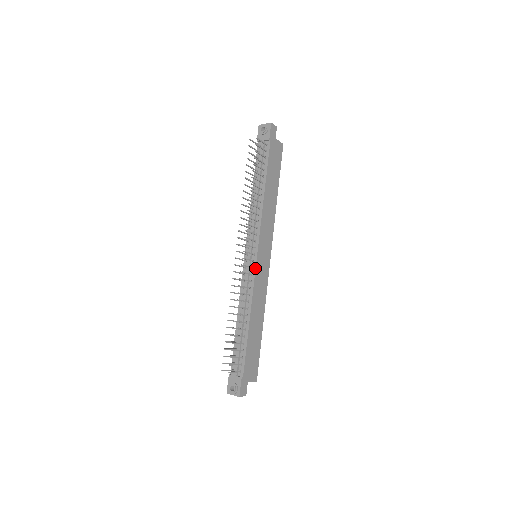
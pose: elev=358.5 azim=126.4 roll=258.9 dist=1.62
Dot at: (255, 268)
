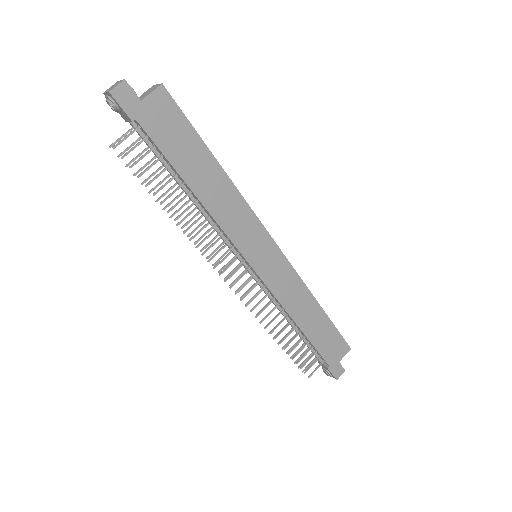
Dot at: (262, 281)
